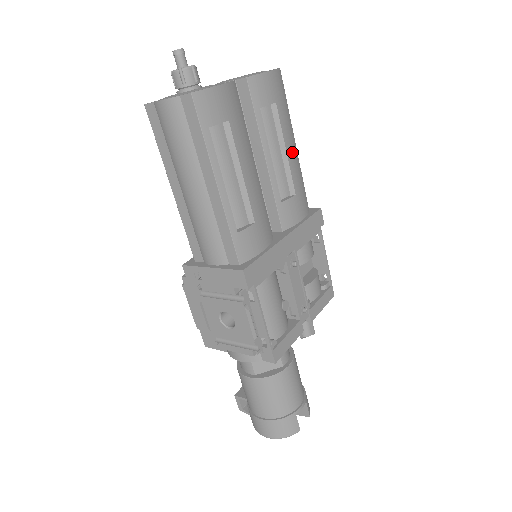
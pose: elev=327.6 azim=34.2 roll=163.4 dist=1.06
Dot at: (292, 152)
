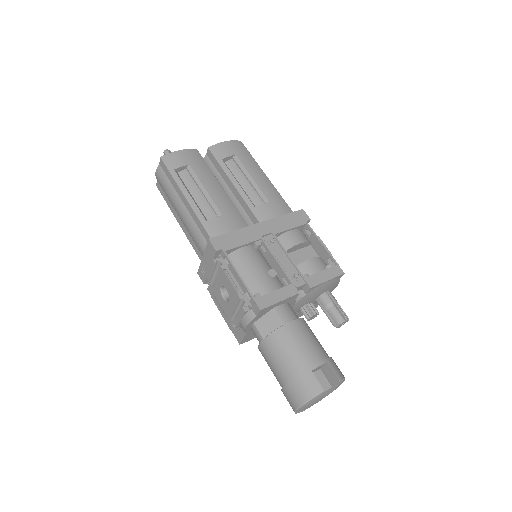
Dot at: (260, 179)
